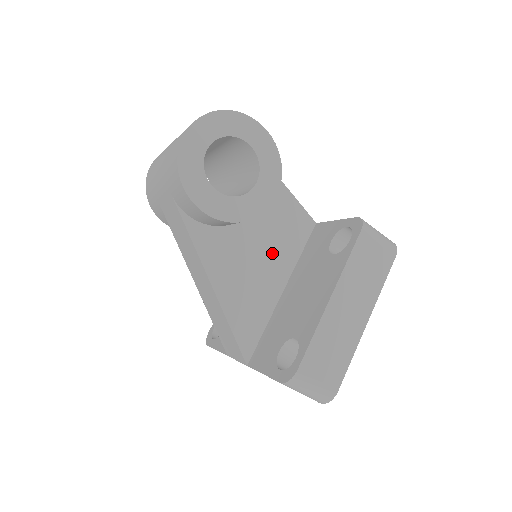
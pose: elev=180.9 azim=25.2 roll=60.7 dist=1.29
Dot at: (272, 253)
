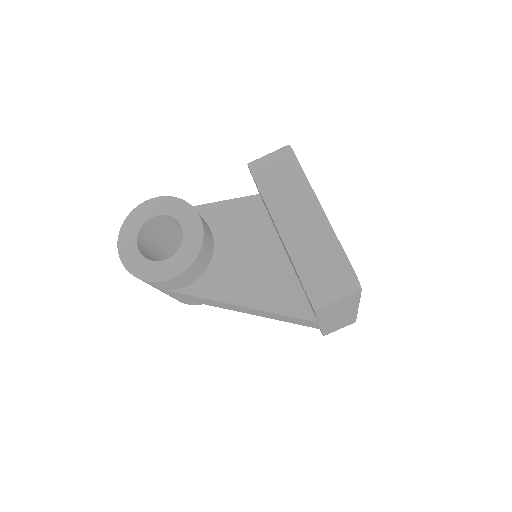
Dot at: (253, 244)
